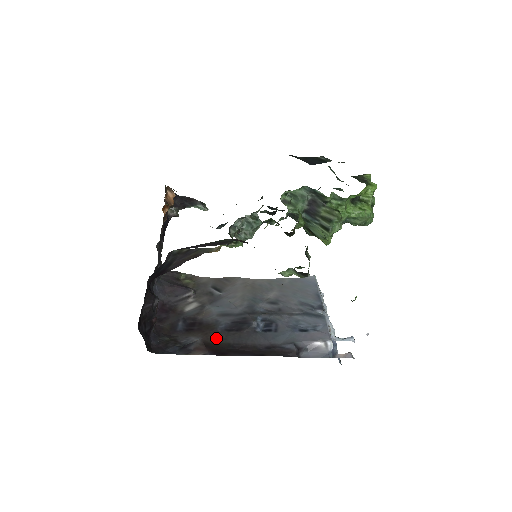
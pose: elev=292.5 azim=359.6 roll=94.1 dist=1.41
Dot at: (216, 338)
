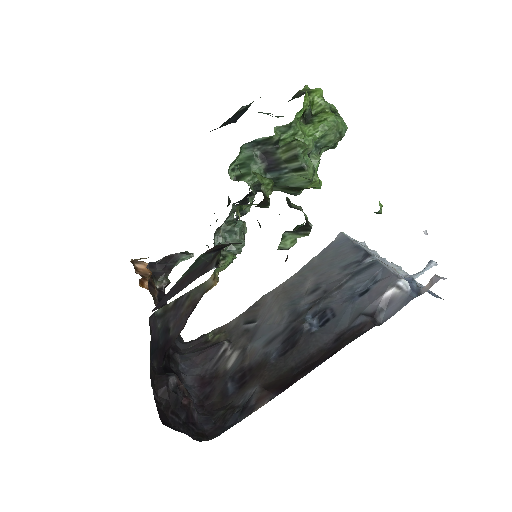
Dot at: (274, 372)
